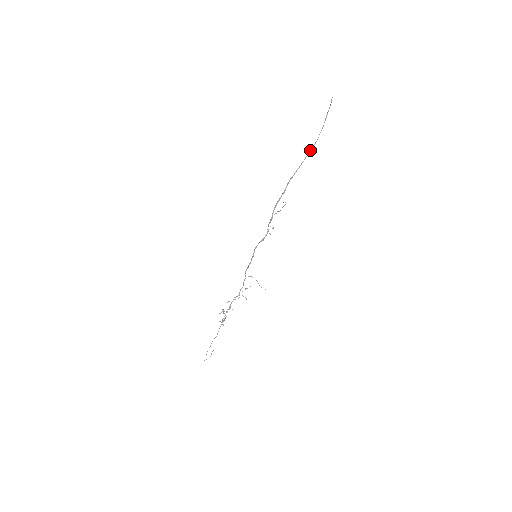
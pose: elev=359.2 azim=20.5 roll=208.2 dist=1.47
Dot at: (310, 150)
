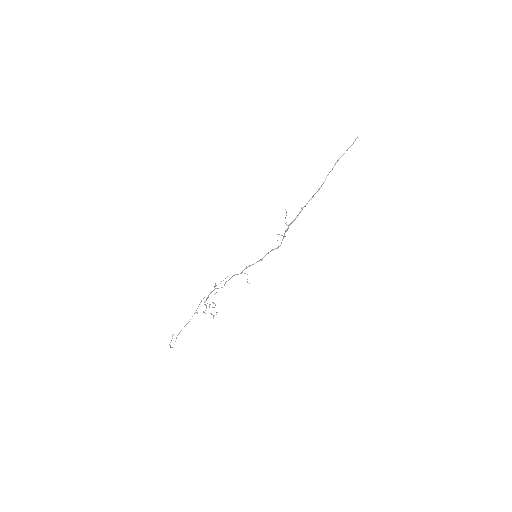
Dot at: occluded
